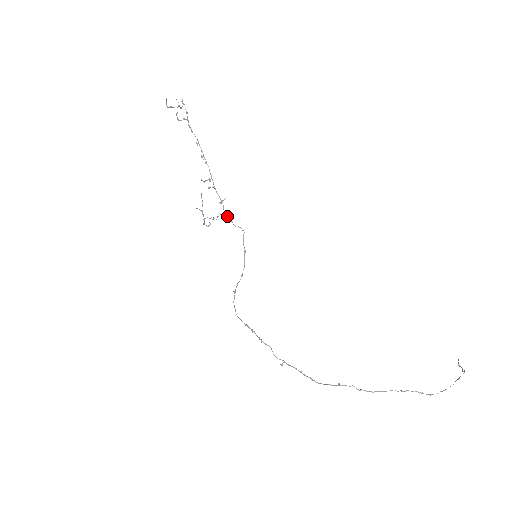
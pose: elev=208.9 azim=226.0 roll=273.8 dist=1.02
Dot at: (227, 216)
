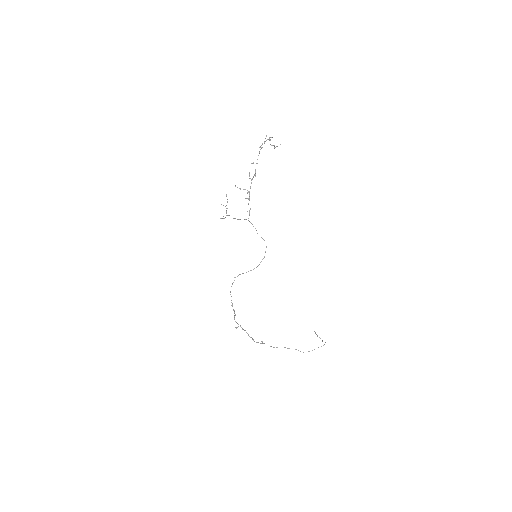
Dot at: occluded
